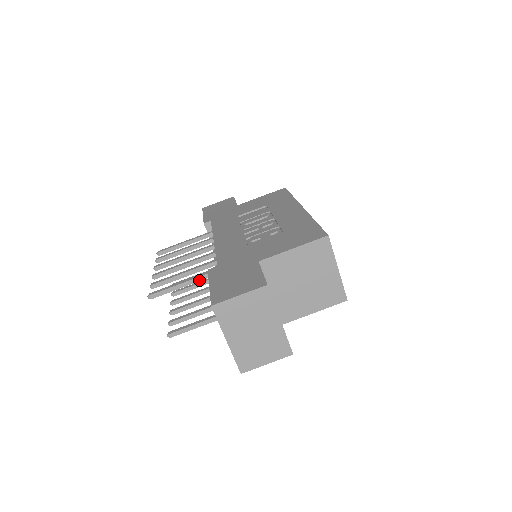
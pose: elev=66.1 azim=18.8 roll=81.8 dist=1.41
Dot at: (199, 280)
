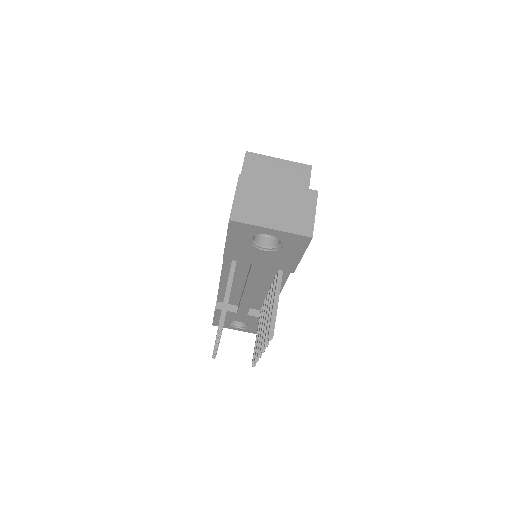
Dot at: (232, 279)
